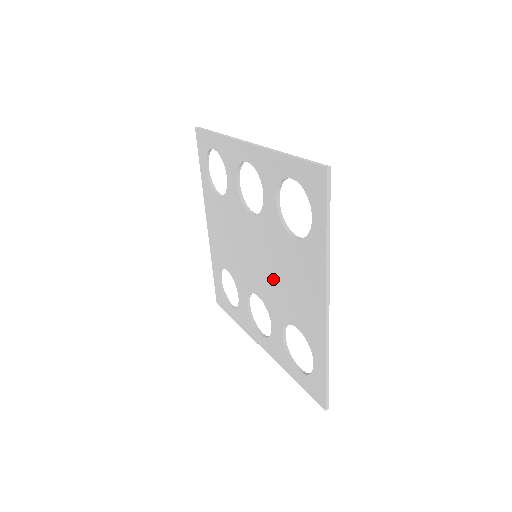
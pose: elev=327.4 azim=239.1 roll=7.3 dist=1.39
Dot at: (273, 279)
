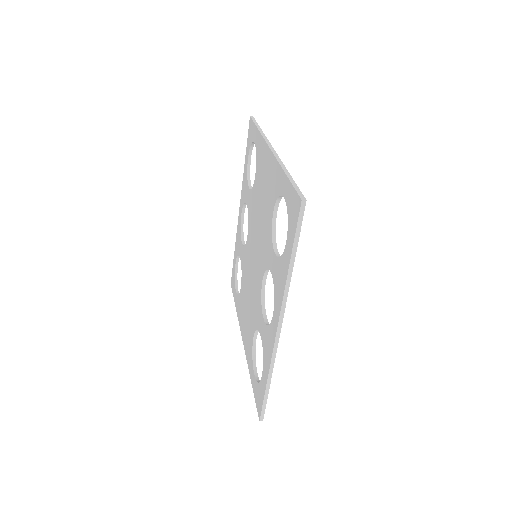
Dot at: (260, 232)
